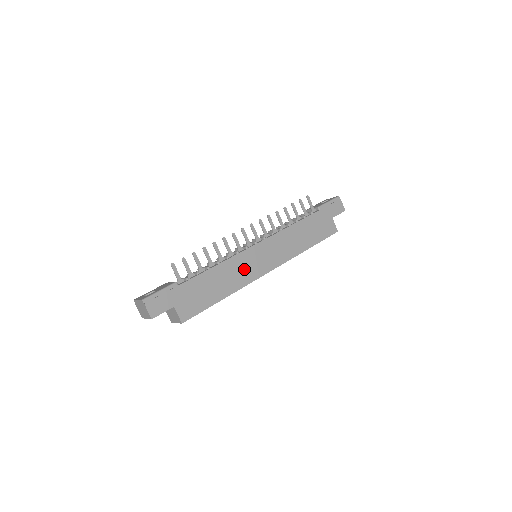
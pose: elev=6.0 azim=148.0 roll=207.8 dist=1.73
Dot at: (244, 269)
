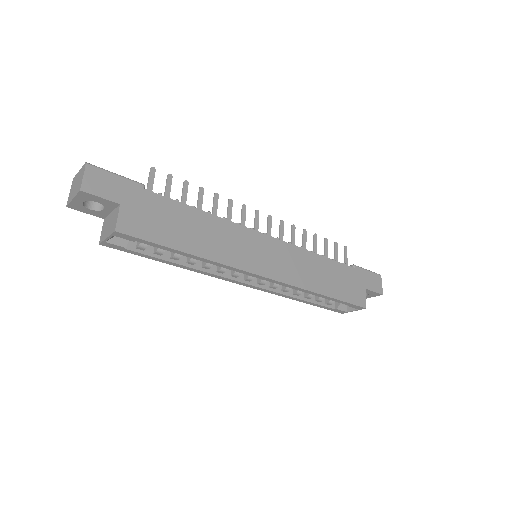
Dot at: (236, 246)
